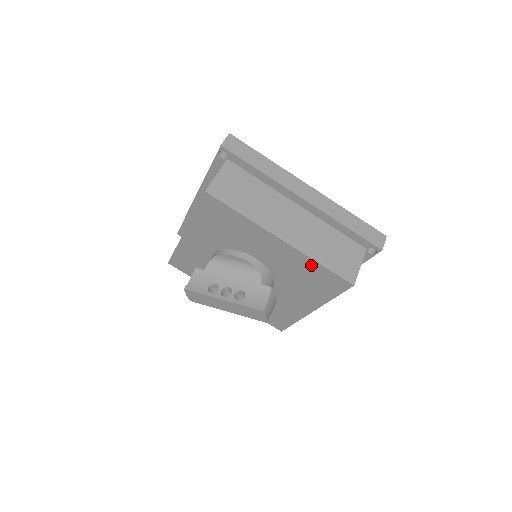
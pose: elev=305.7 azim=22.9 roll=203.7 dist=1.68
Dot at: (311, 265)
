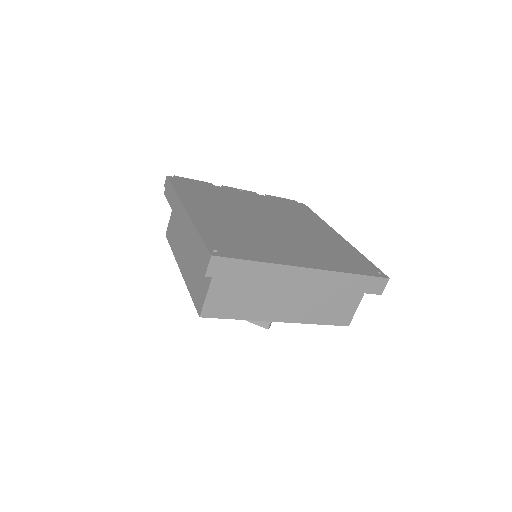
Dot at: occluded
